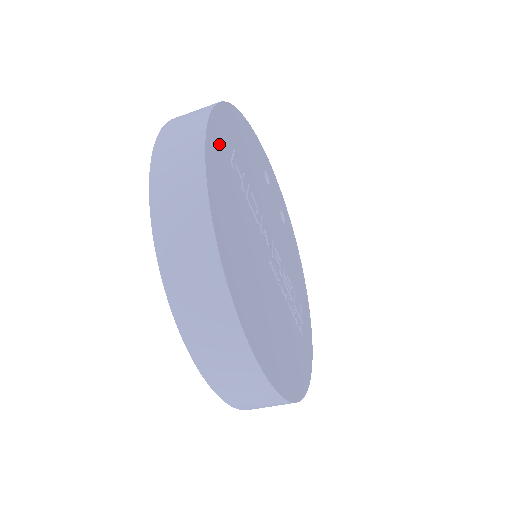
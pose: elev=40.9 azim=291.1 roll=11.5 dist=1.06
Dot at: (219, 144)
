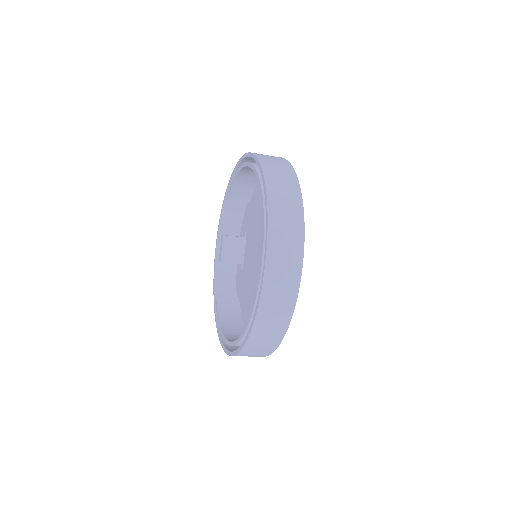
Dot at: occluded
